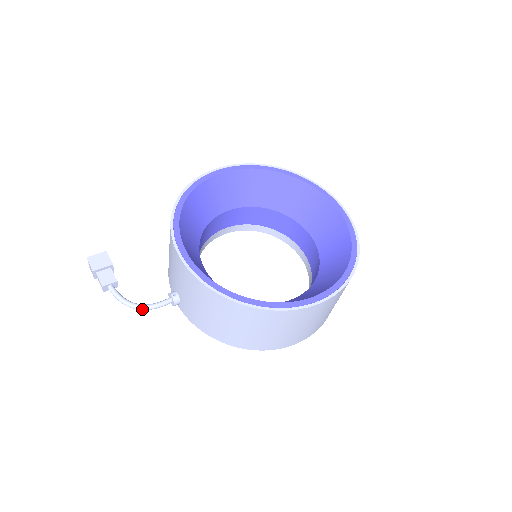
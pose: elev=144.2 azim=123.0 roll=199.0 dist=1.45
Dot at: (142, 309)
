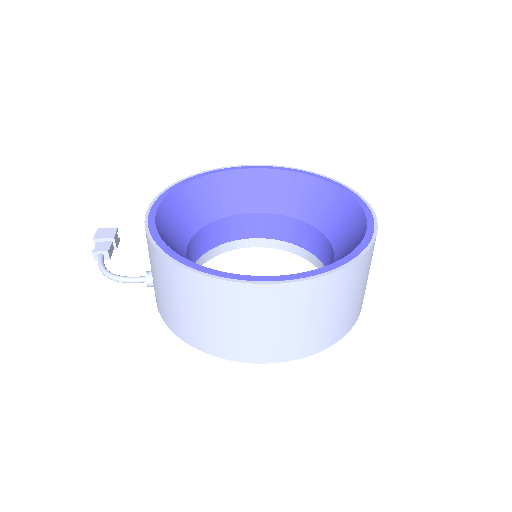
Dot at: (113, 279)
